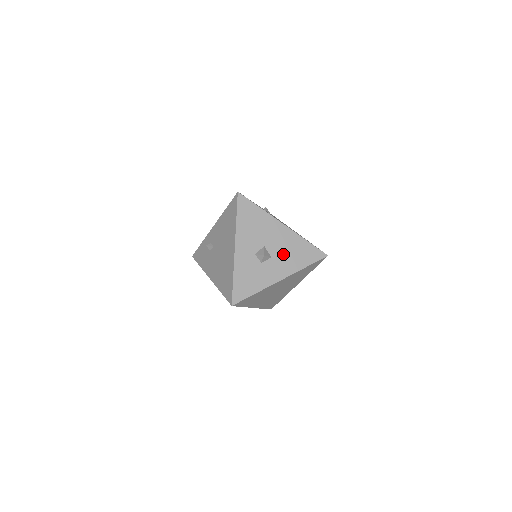
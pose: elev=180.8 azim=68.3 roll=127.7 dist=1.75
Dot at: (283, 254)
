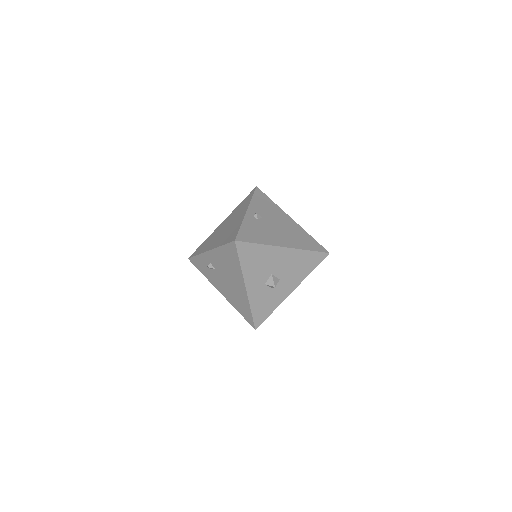
Dot at: (290, 272)
